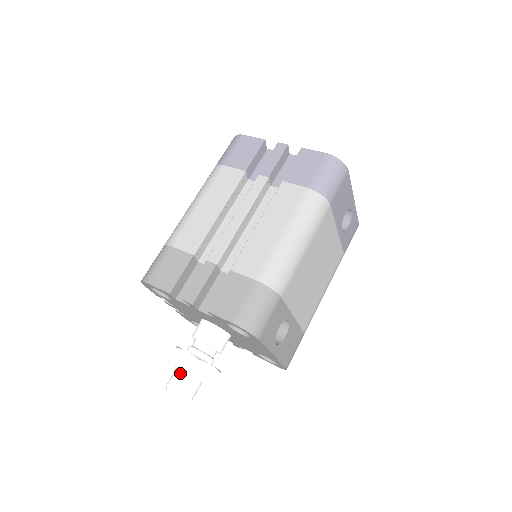
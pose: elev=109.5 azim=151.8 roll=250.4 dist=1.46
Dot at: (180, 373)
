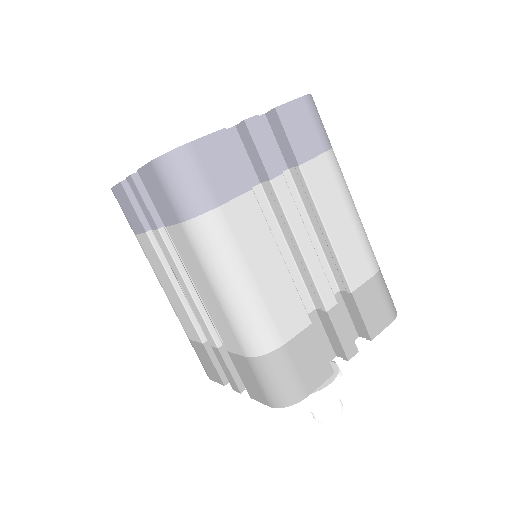
Dot at: occluded
